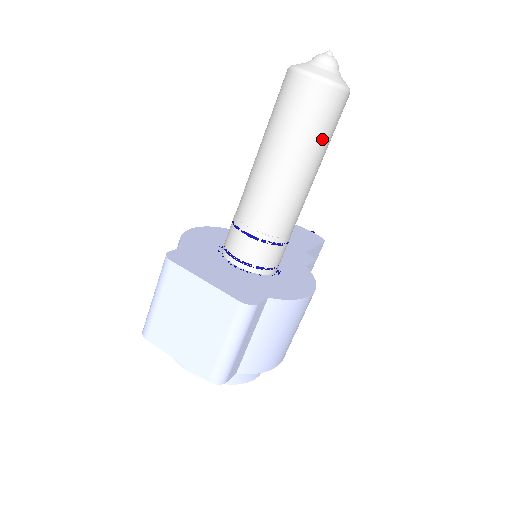
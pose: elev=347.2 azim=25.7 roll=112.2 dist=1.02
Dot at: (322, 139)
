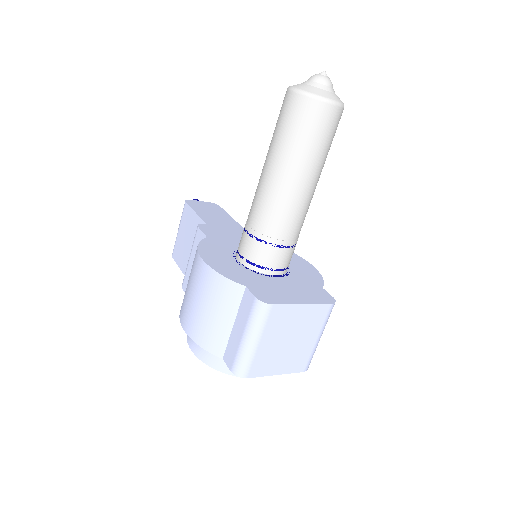
Dot at: occluded
